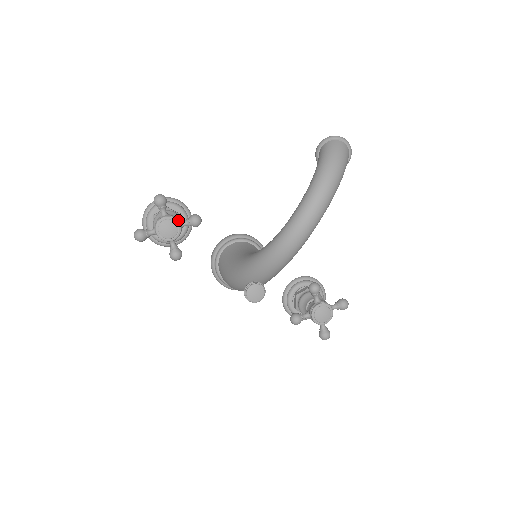
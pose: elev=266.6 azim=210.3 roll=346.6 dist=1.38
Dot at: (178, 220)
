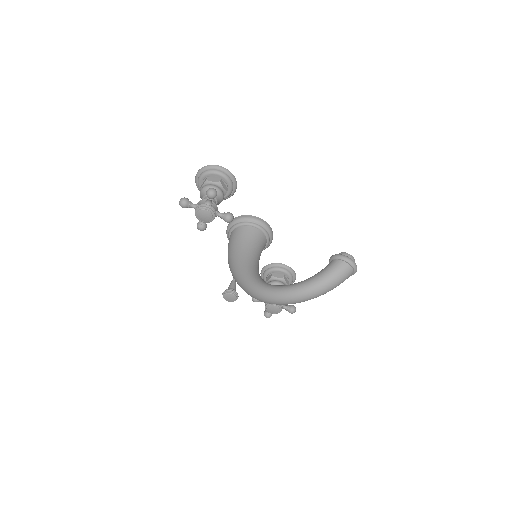
Dot at: (216, 213)
